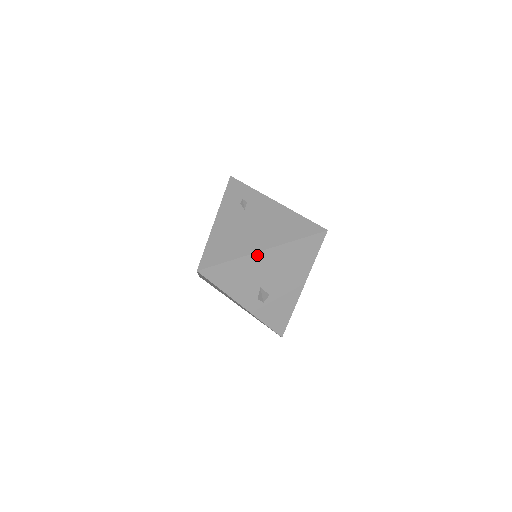
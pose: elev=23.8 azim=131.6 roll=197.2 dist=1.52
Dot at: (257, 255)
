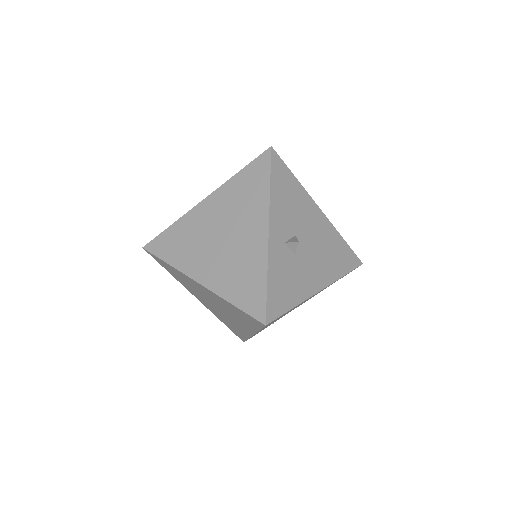
Dot at: (314, 206)
